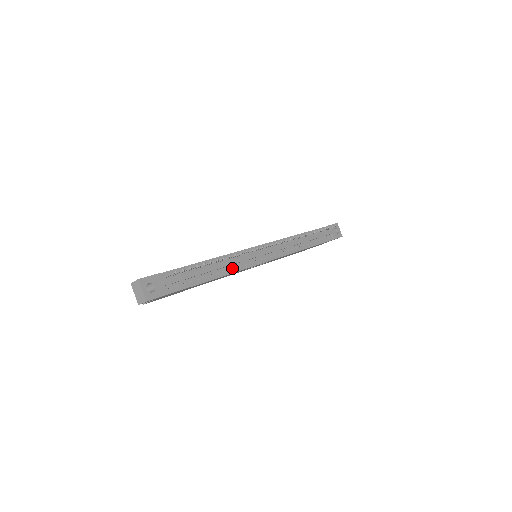
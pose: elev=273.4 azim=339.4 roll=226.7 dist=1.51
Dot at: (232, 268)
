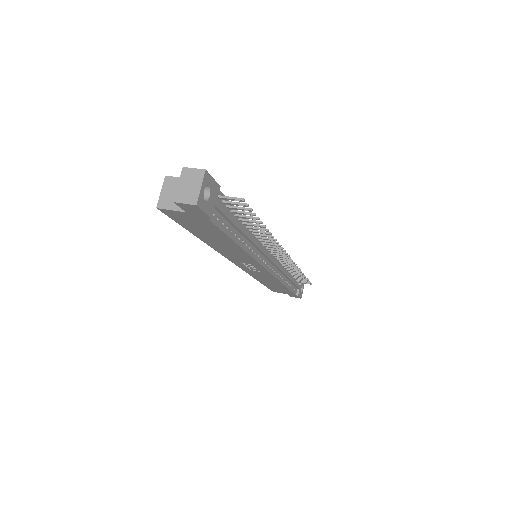
Dot at: (251, 249)
